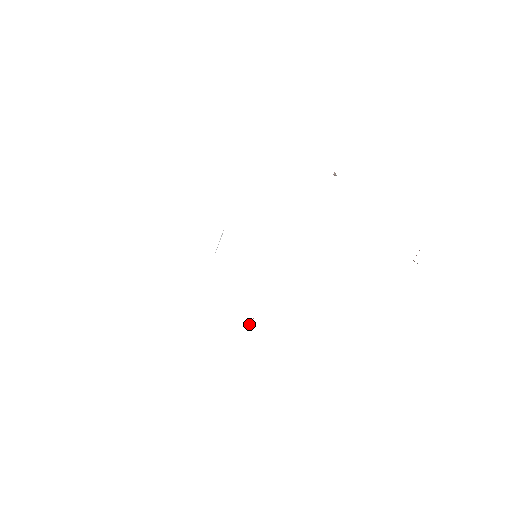
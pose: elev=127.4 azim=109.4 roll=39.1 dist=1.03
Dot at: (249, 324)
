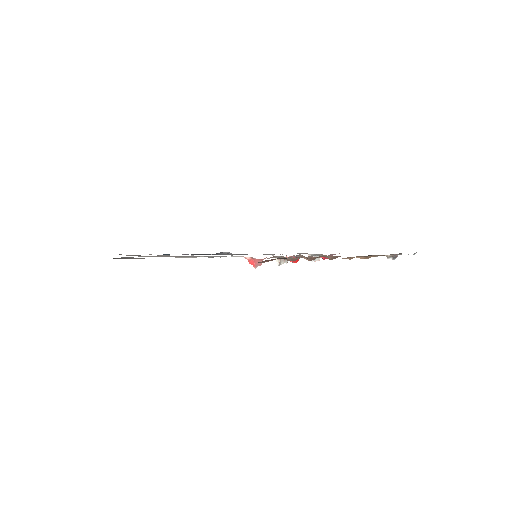
Dot at: occluded
